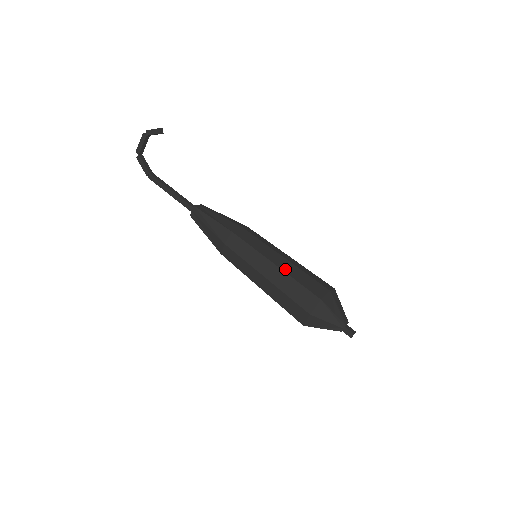
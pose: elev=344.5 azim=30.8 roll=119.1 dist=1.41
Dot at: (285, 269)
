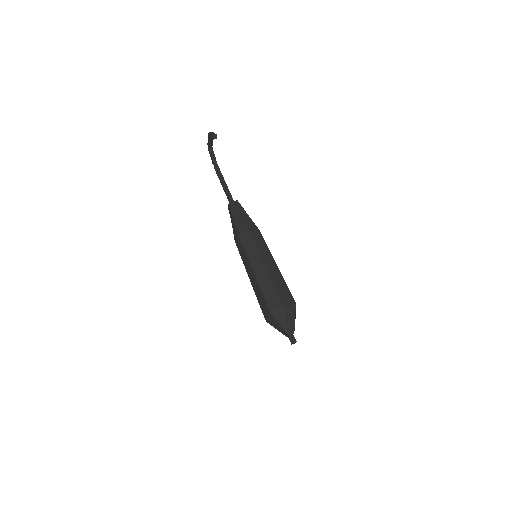
Dot at: (259, 278)
